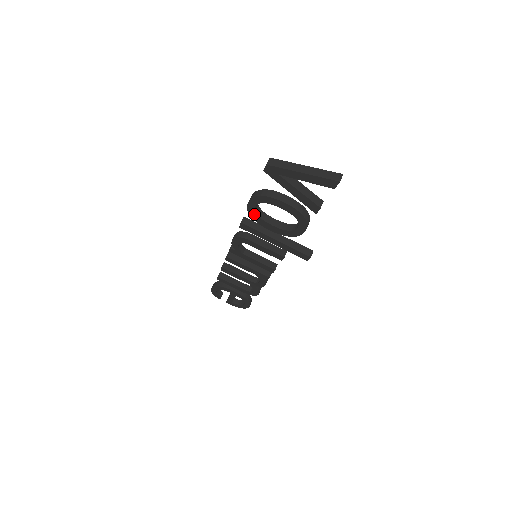
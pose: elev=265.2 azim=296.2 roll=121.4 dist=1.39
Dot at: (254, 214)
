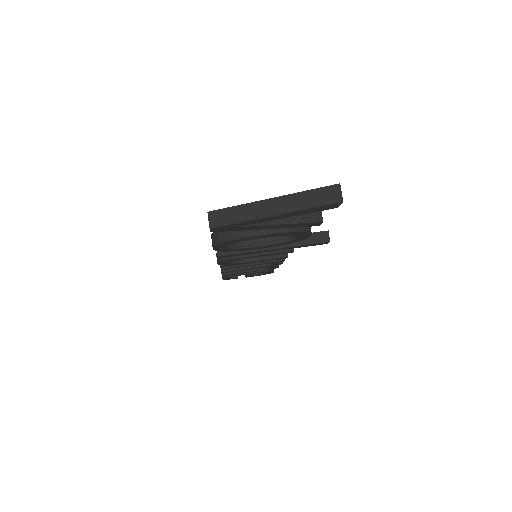
Dot at: (229, 249)
